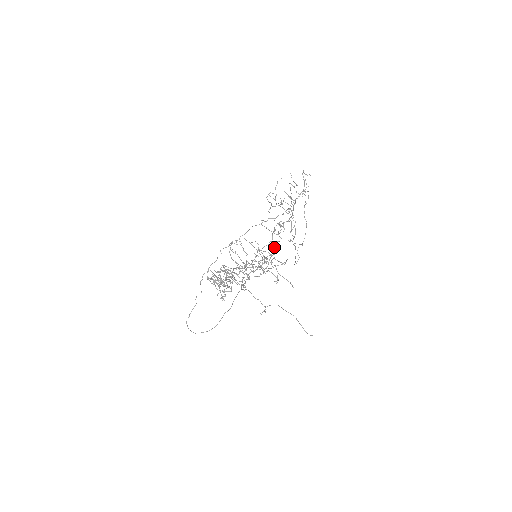
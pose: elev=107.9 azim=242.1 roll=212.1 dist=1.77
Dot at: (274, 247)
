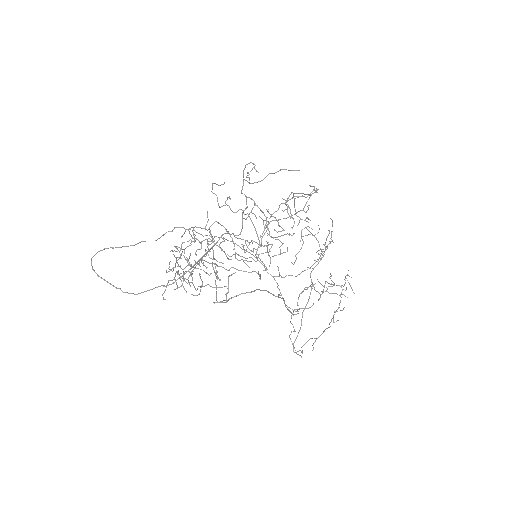
Dot at: (296, 212)
